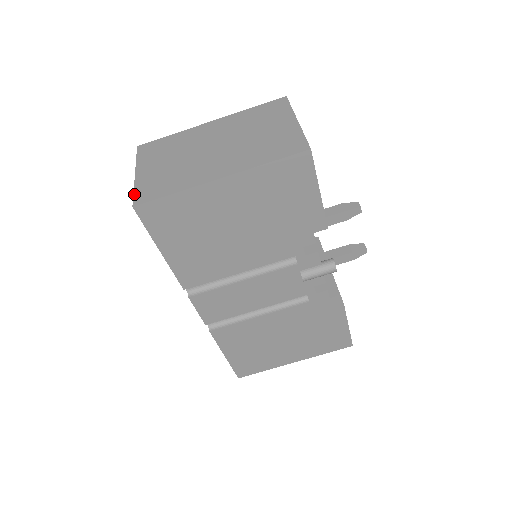
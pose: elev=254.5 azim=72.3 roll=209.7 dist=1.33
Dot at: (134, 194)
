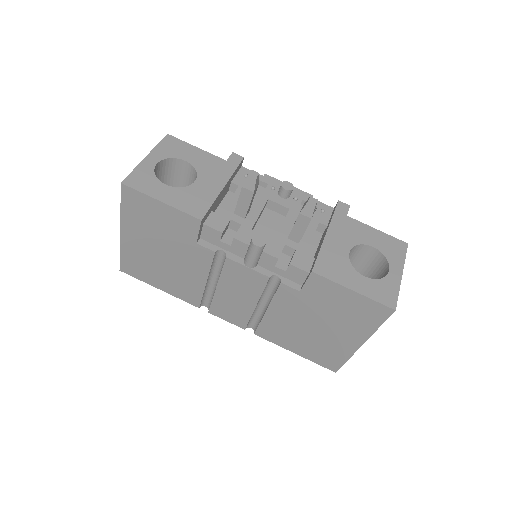
Dot at: occluded
